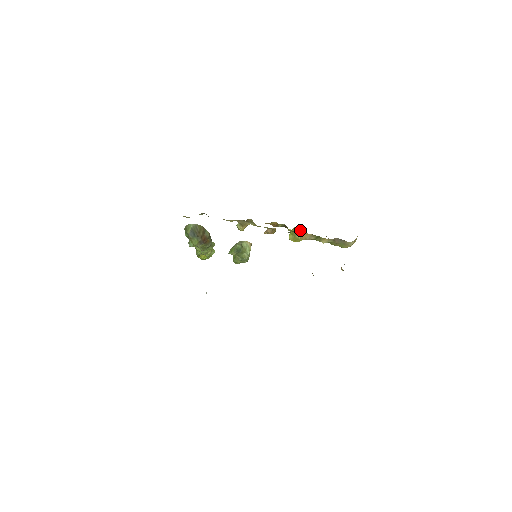
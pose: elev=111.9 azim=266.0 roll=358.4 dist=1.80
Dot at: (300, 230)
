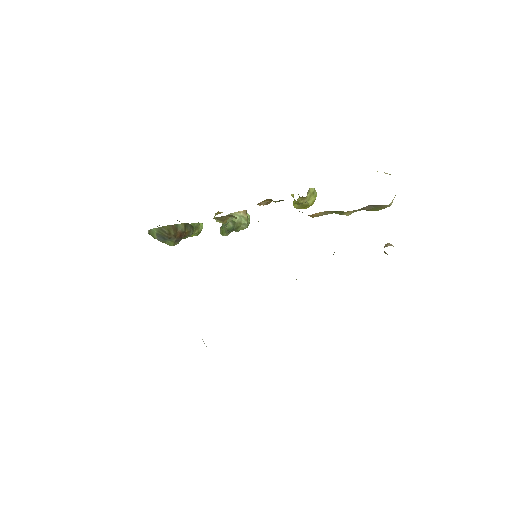
Dot at: (307, 196)
